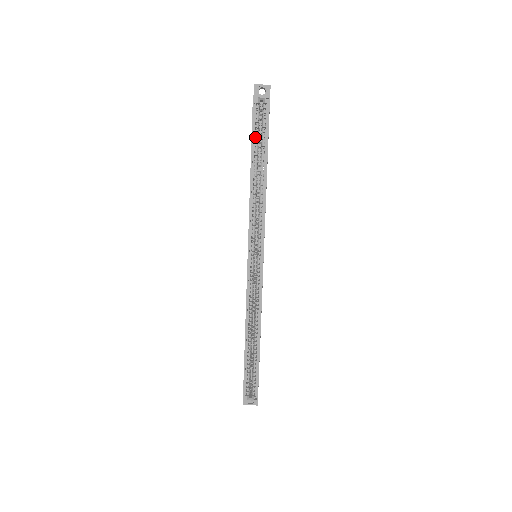
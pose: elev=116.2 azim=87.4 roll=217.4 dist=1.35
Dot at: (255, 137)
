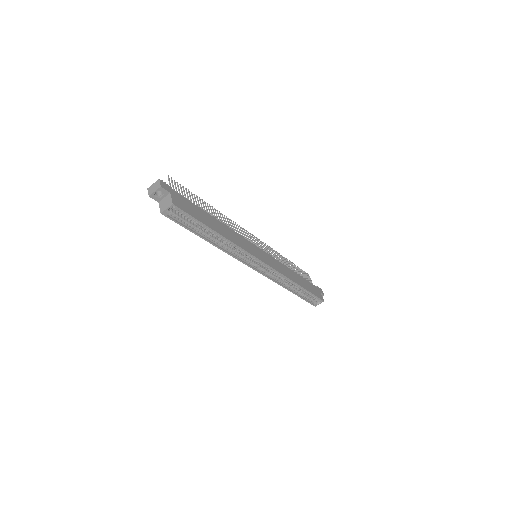
Dot at: occluded
